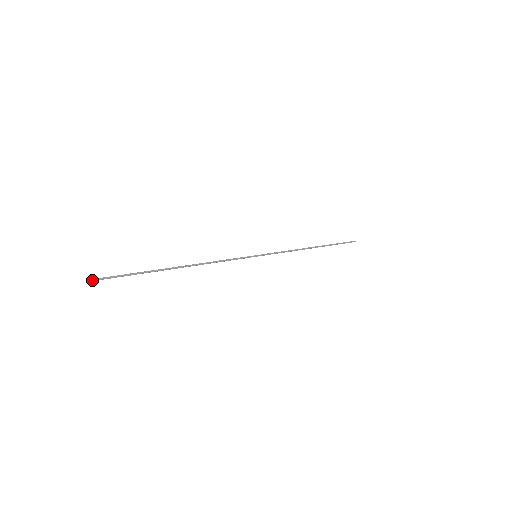
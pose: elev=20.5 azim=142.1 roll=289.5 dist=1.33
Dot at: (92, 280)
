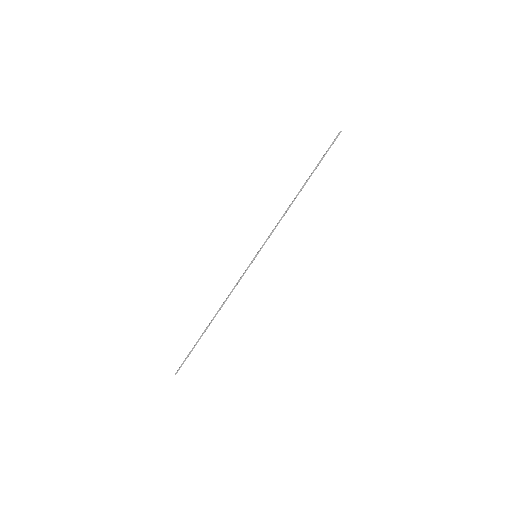
Dot at: occluded
